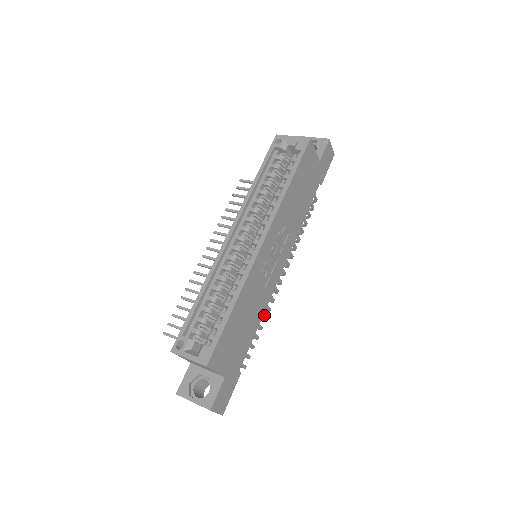
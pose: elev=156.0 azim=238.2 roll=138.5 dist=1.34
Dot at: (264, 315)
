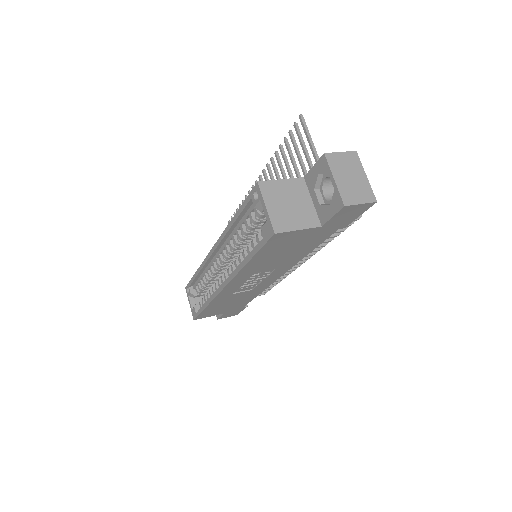
Dot at: (276, 281)
